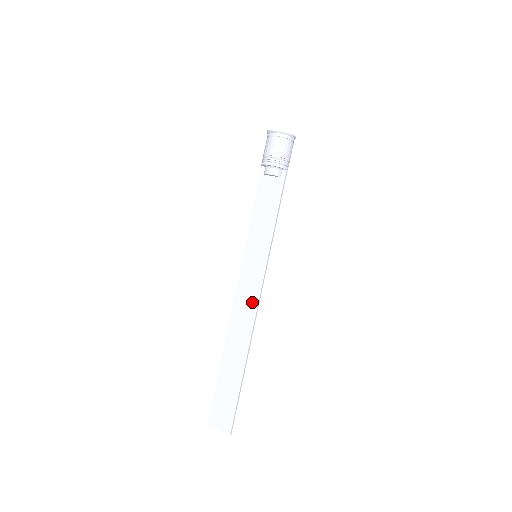
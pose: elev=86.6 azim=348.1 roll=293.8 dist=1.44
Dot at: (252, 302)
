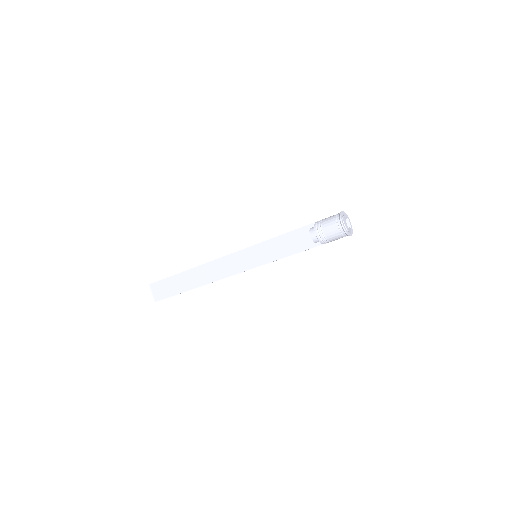
Dot at: (228, 271)
